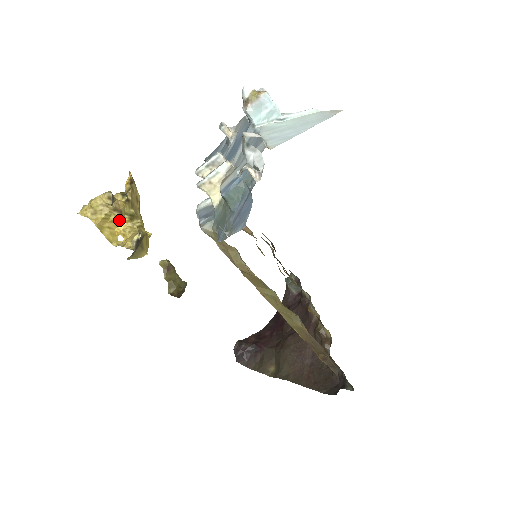
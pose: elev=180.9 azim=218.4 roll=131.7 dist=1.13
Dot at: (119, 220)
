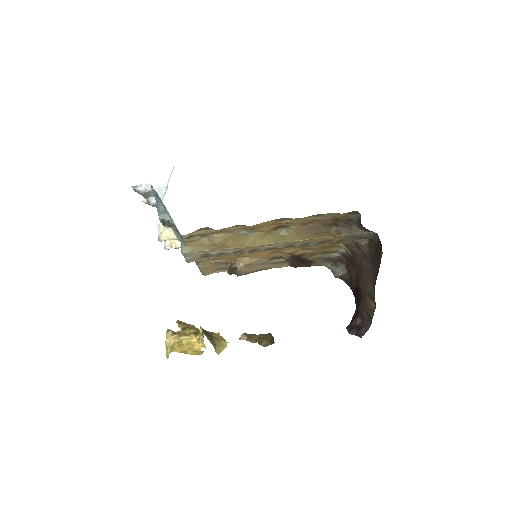
Dot at: (190, 341)
